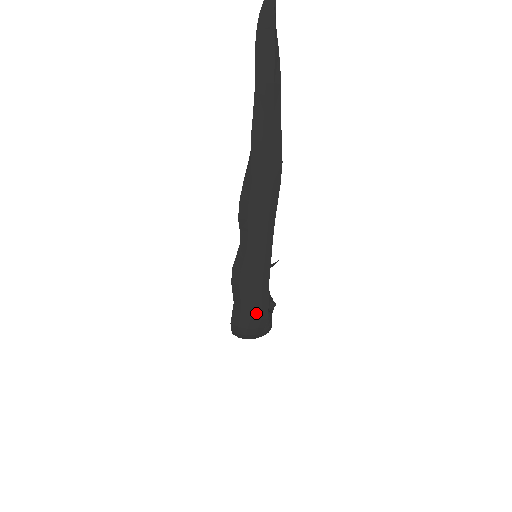
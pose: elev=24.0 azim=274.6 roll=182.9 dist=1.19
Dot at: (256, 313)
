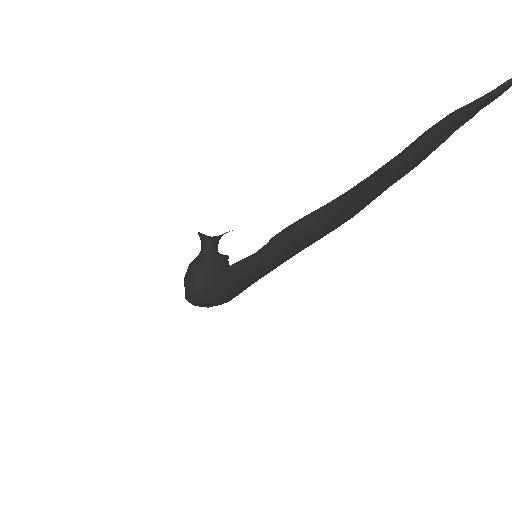
Dot at: (225, 297)
